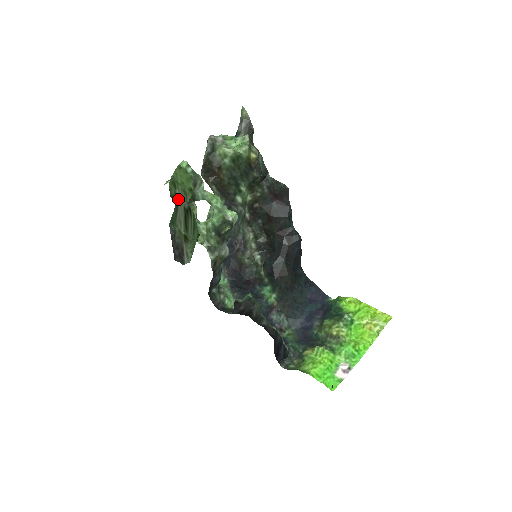
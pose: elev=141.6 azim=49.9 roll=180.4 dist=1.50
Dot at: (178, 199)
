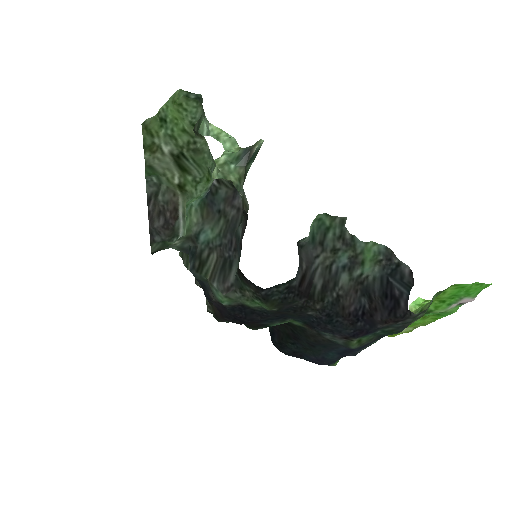
Dot at: (153, 155)
